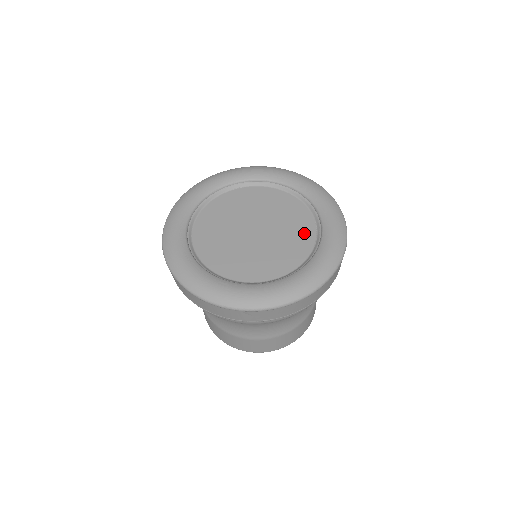
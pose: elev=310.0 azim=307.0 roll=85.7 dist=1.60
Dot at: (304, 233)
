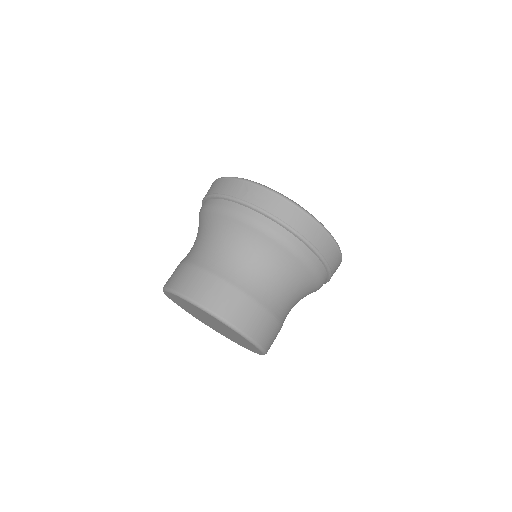
Dot at: occluded
